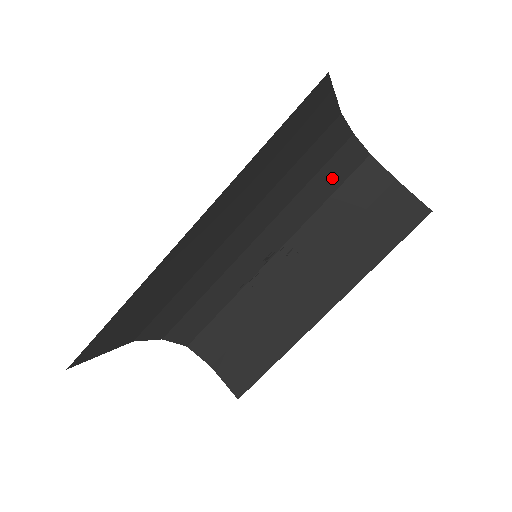
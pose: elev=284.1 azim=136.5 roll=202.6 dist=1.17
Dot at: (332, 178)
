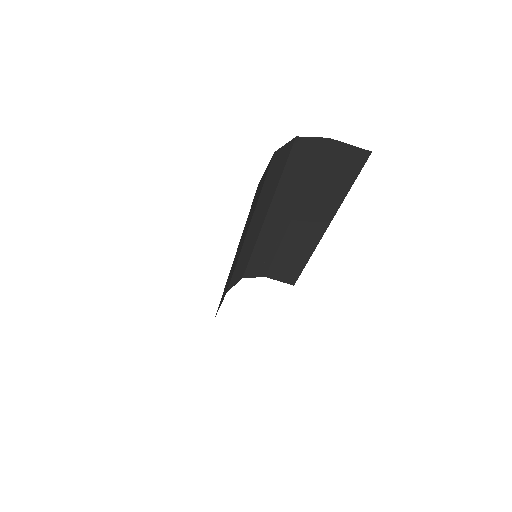
Dot at: (276, 173)
